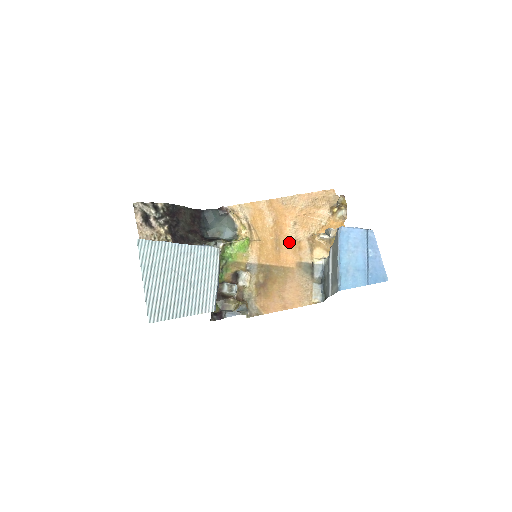
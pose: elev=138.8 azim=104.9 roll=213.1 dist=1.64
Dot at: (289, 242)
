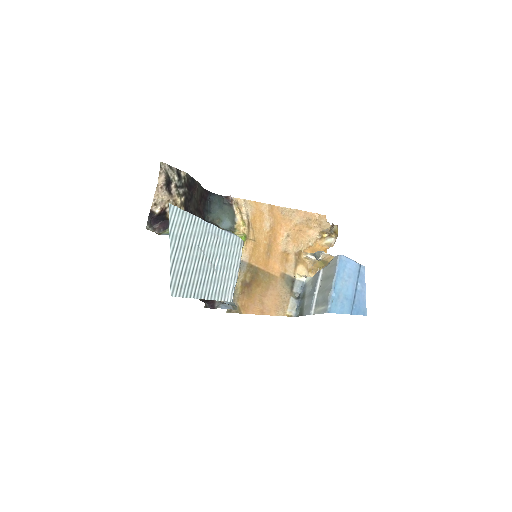
Dot at: (279, 251)
